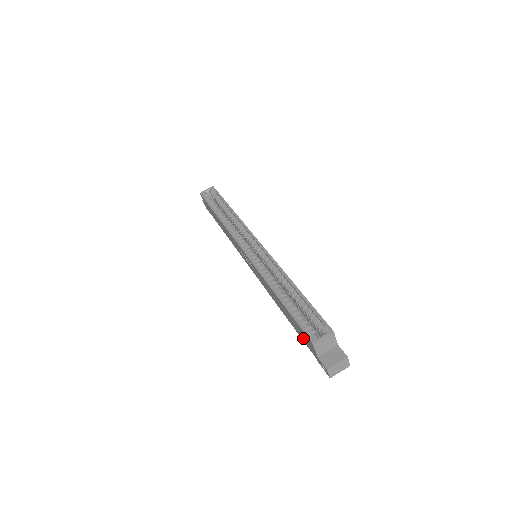
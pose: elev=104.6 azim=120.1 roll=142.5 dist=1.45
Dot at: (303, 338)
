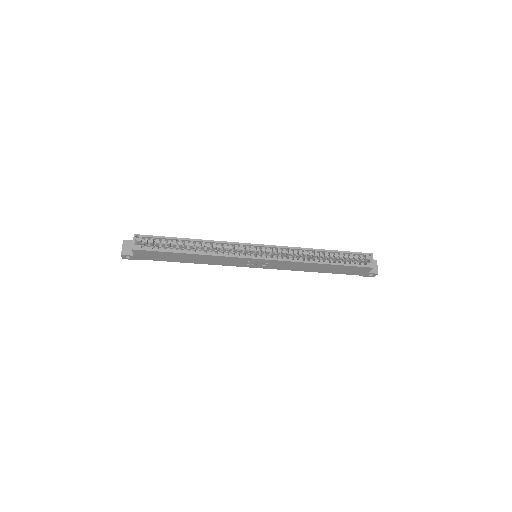
Dot at: (349, 272)
